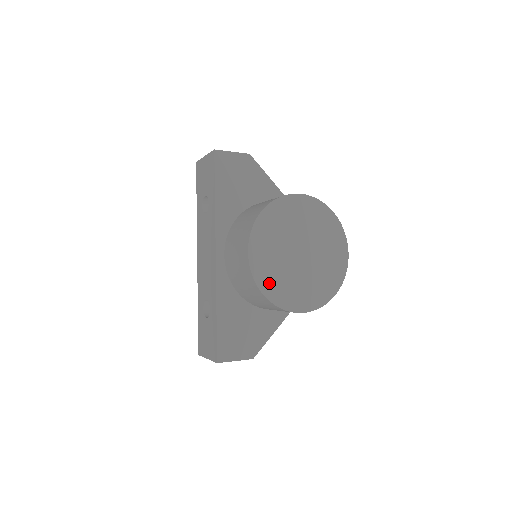
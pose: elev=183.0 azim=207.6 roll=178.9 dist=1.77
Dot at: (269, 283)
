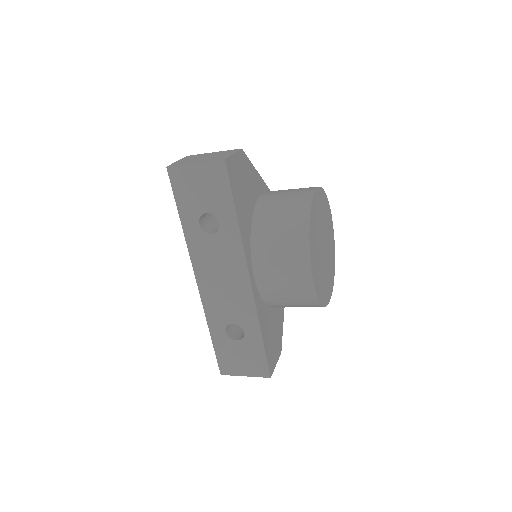
Dot at: (321, 290)
